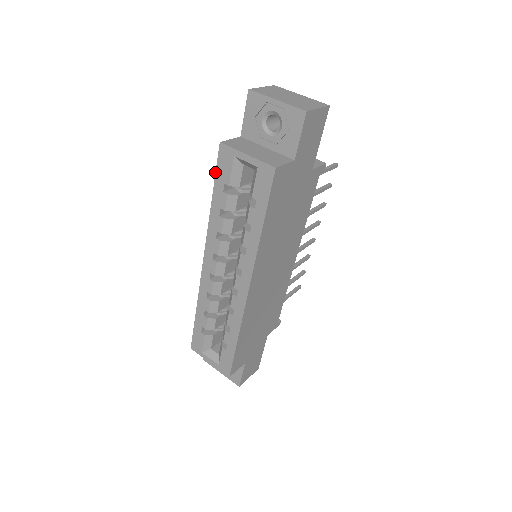
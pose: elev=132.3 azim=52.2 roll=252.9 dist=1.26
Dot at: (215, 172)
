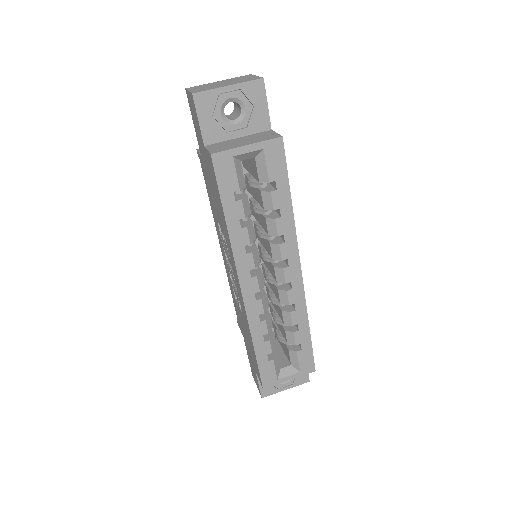
Dot at: (218, 188)
